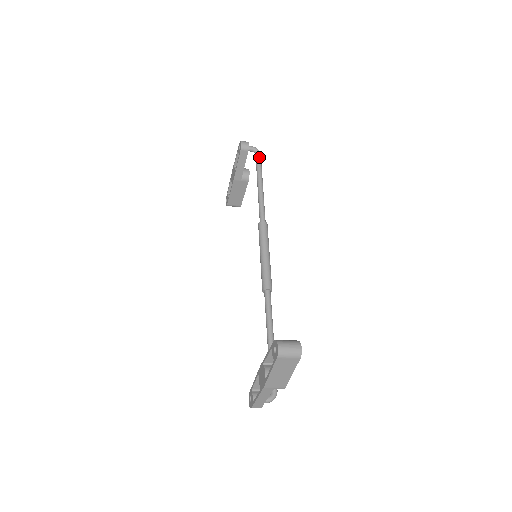
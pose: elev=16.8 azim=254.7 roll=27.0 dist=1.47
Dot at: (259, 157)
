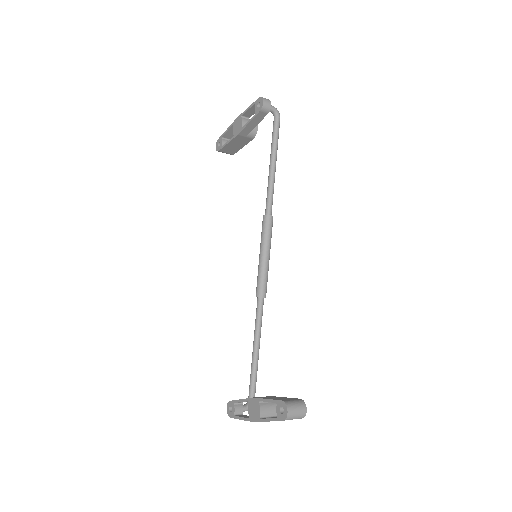
Dot at: (278, 124)
